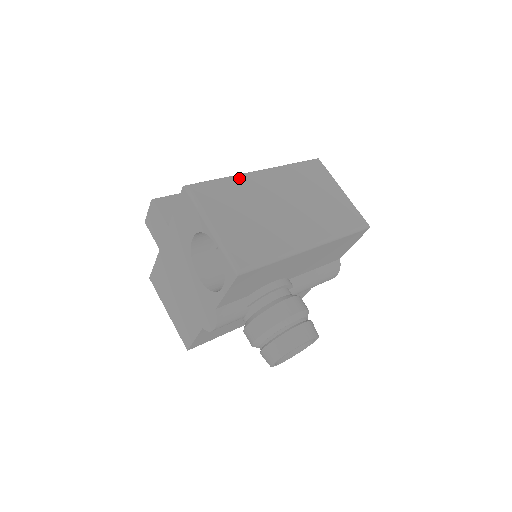
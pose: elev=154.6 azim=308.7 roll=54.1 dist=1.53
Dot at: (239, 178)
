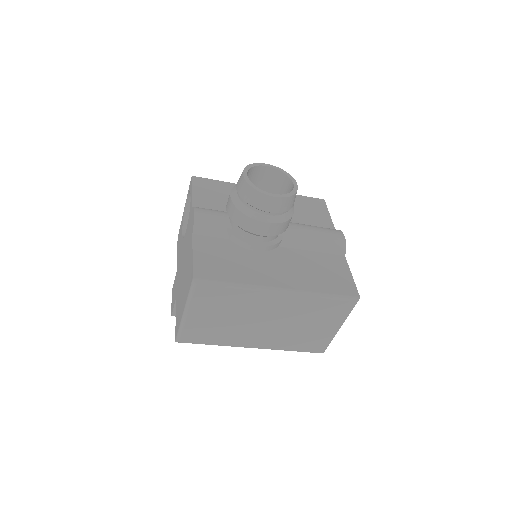
Dot at: occluded
